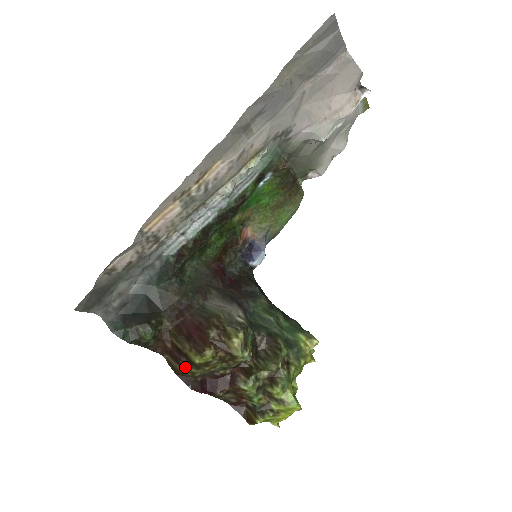
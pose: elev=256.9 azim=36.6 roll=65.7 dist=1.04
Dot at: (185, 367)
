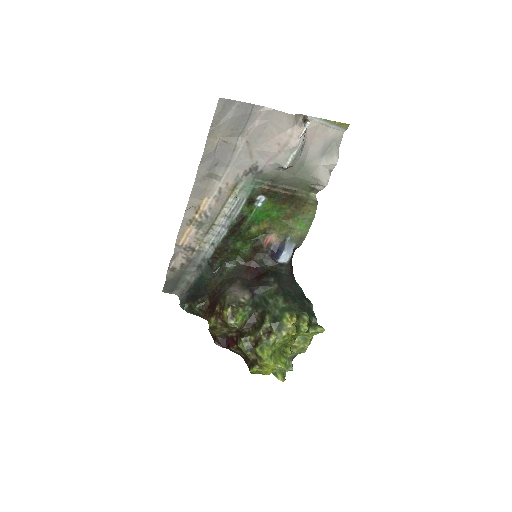
Dot at: (209, 329)
